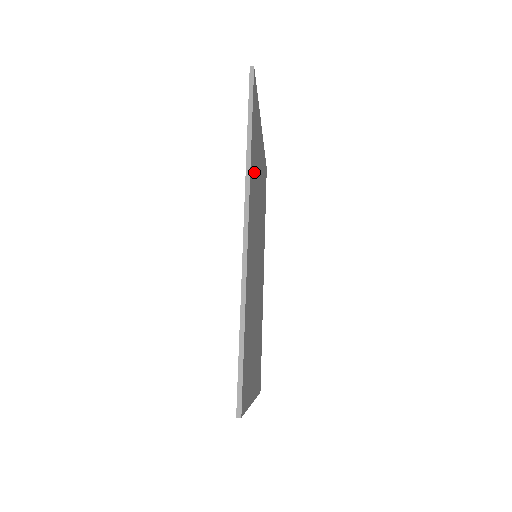
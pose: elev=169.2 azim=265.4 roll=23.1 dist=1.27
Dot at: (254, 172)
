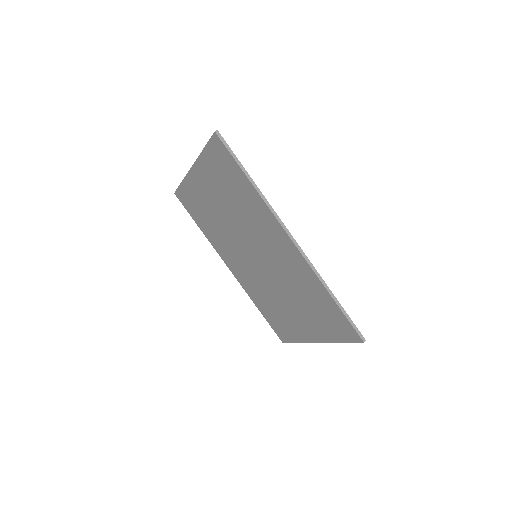
Dot at: (248, 202)
